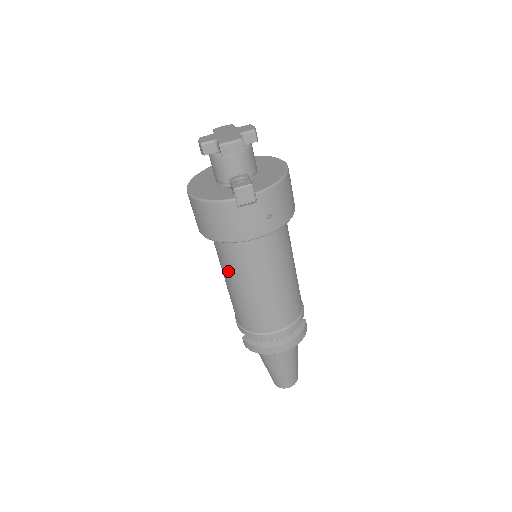
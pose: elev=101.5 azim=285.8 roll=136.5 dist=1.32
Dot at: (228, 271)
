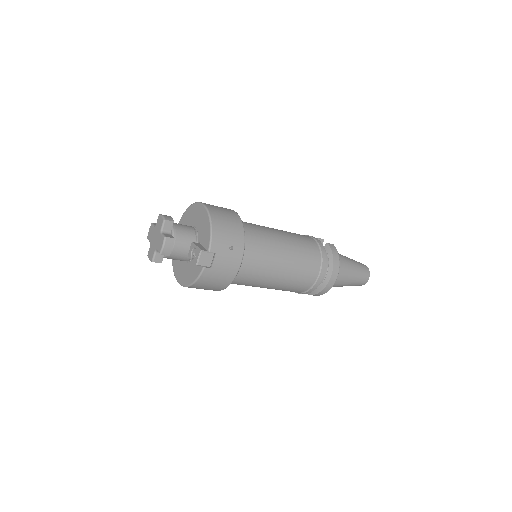
Dot at: (253, 286)
